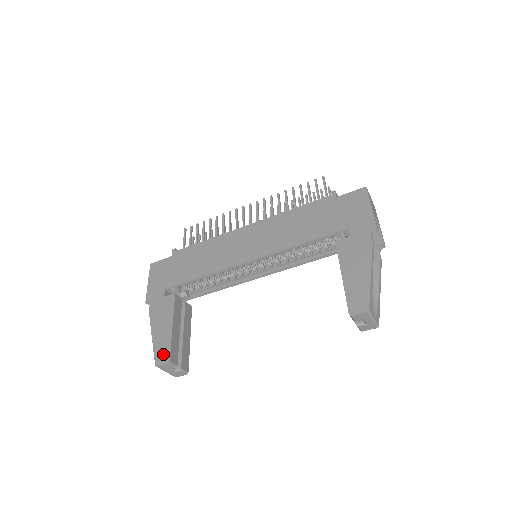
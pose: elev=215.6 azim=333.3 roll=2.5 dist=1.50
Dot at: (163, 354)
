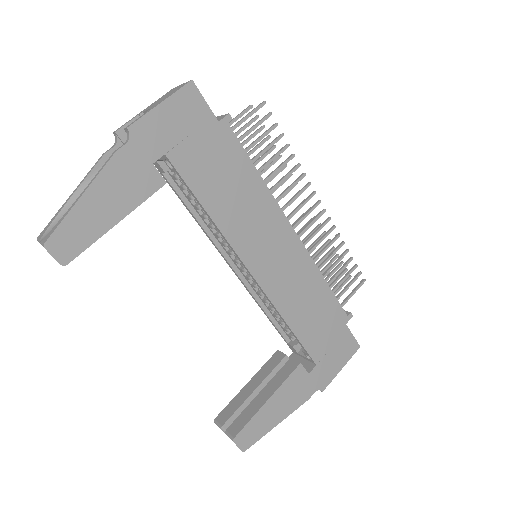
Dot at: (70, 244)
